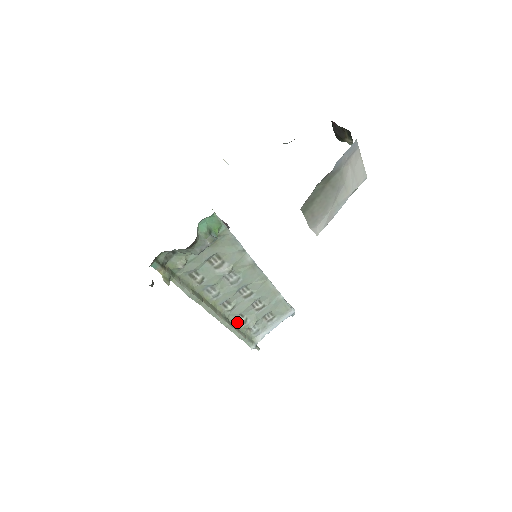
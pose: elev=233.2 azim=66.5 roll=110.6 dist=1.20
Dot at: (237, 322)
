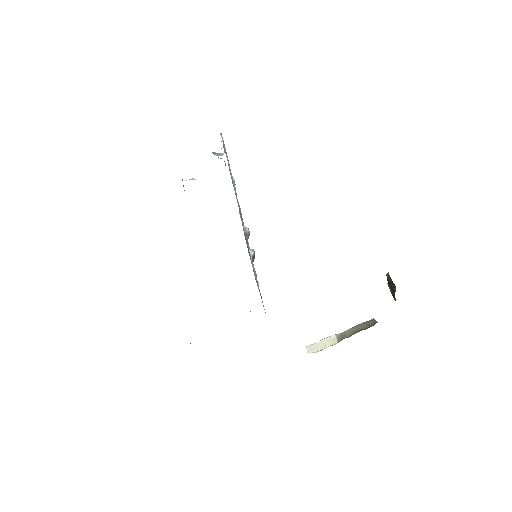
Dot at: occluded
